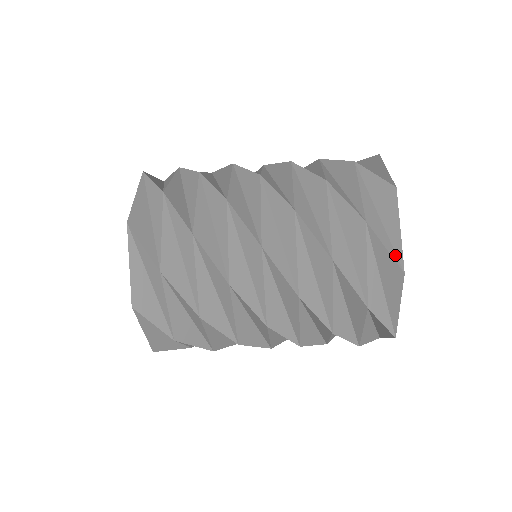
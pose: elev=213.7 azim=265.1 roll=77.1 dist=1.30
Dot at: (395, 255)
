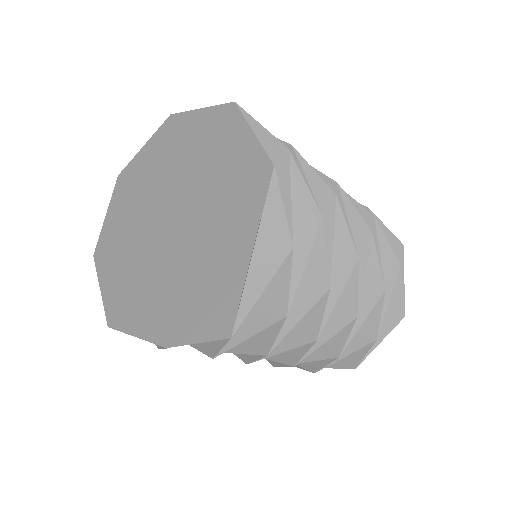
Dot at: occluded
